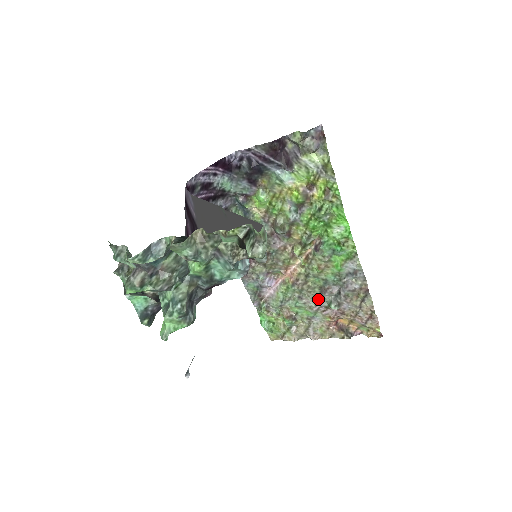
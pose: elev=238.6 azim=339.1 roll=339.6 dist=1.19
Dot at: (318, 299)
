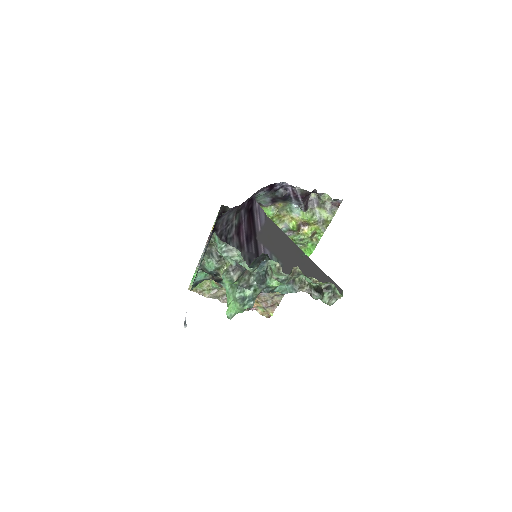
Dot at: occluded
